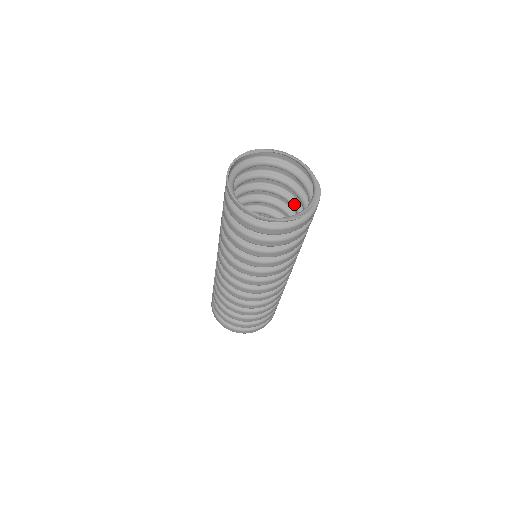
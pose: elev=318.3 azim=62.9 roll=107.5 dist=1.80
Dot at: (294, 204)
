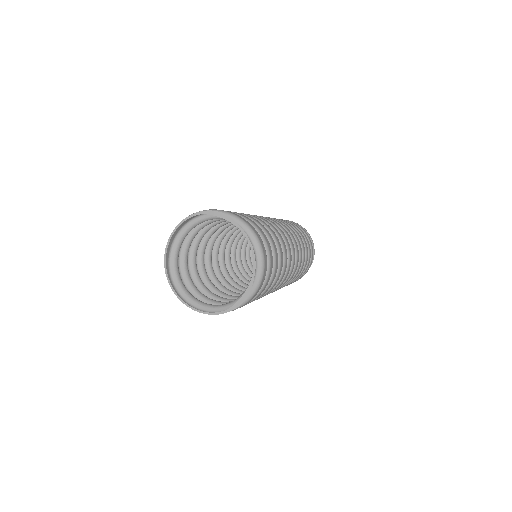
Dot at: occluded
